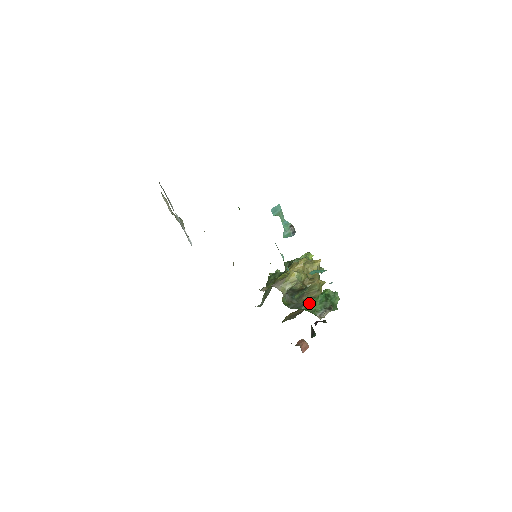
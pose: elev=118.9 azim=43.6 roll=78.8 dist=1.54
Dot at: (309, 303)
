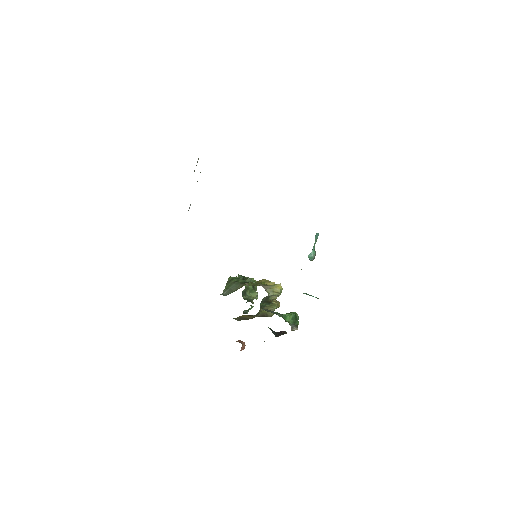
Dot at: (283, 314)
